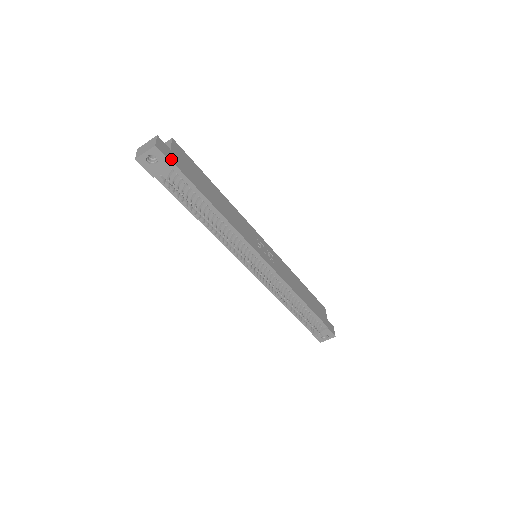
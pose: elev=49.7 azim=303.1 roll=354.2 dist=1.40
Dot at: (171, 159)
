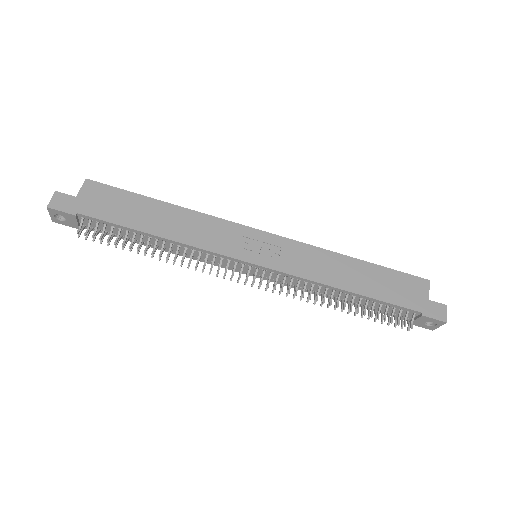
Dot at: (73, 209)
